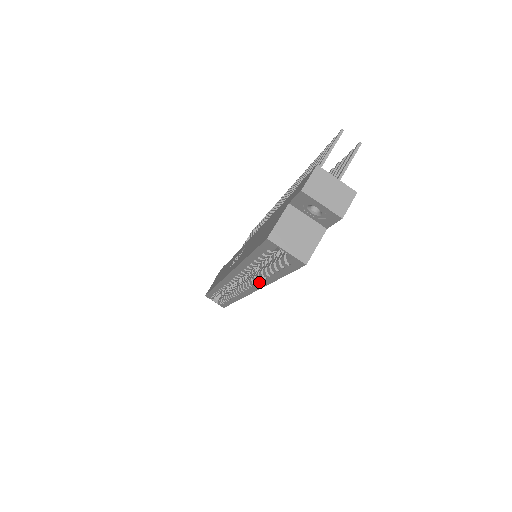
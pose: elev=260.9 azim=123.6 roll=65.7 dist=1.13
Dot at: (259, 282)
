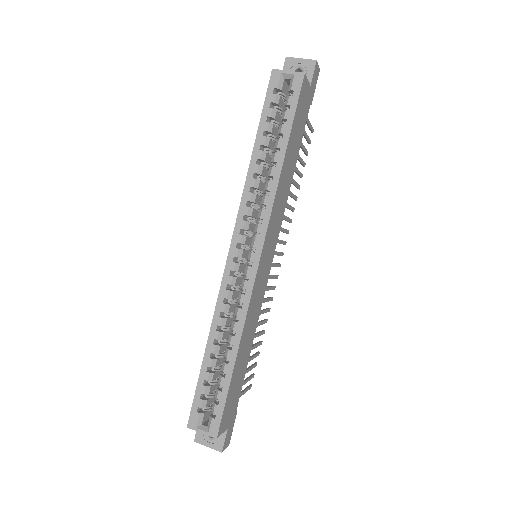
Dot at: (269, 190)
